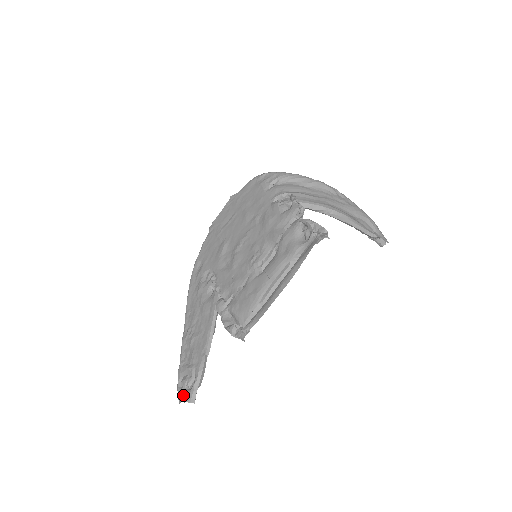
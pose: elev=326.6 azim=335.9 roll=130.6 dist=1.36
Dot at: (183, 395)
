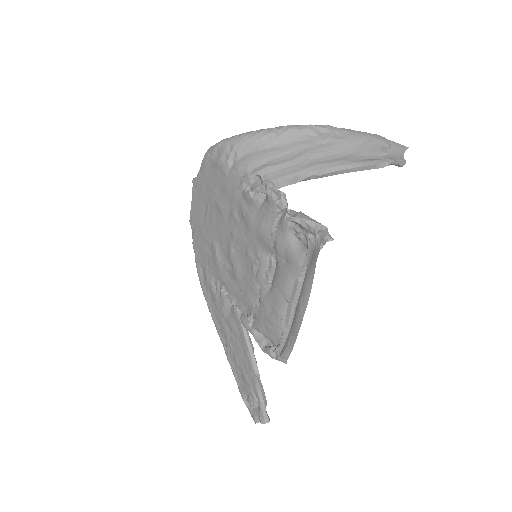
Dot at: (255, 416)
